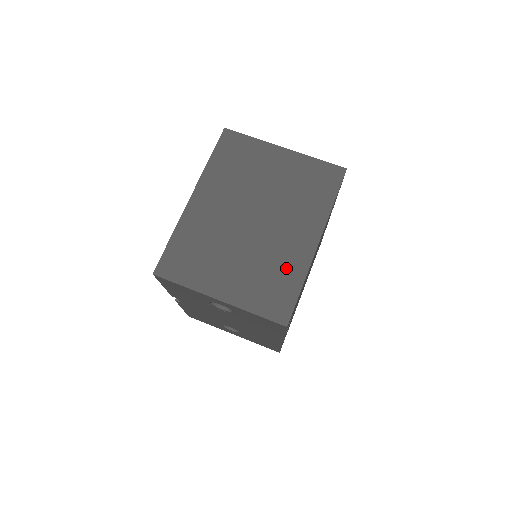
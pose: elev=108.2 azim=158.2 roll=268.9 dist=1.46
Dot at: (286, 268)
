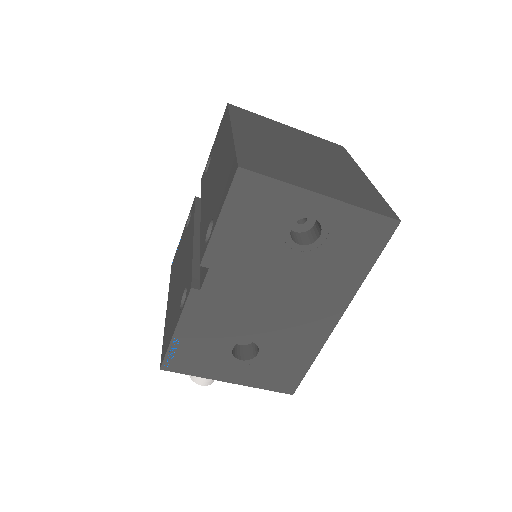
Dot at: (359, 186)
